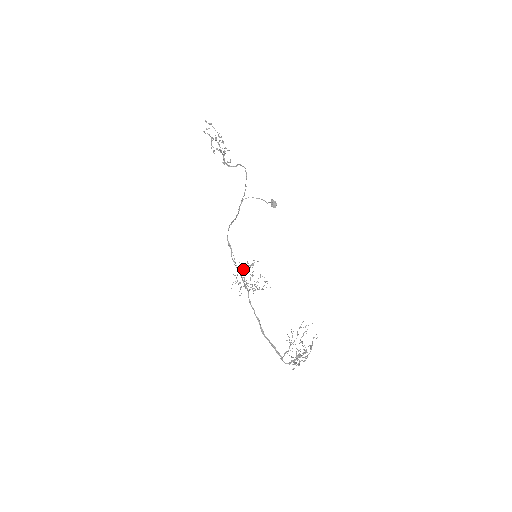
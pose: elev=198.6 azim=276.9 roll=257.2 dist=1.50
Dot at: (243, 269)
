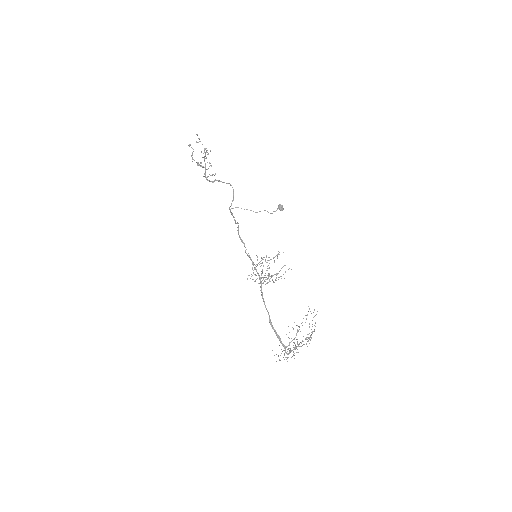
Dot at: occluded
